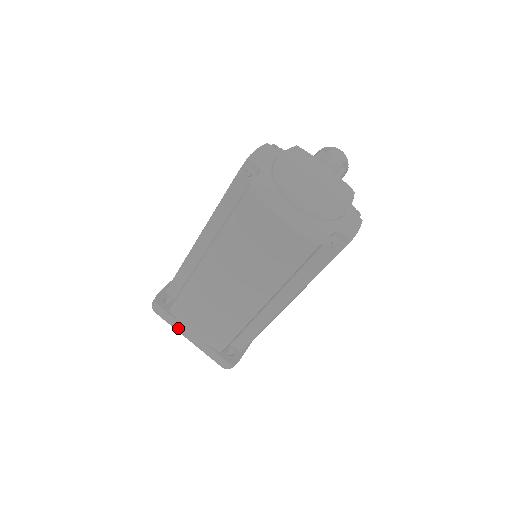
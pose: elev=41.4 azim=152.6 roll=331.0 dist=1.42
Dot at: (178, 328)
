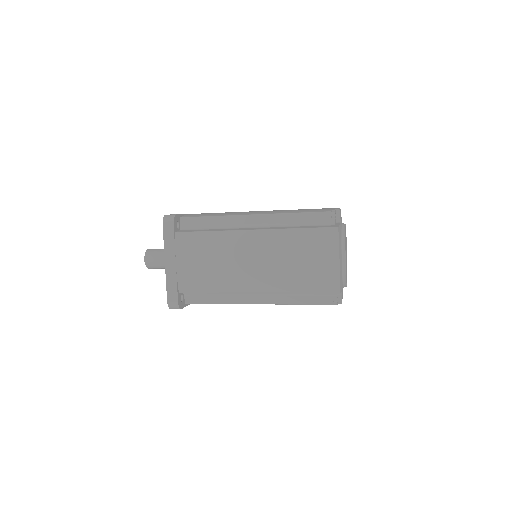
Dot at: (168, 249)
